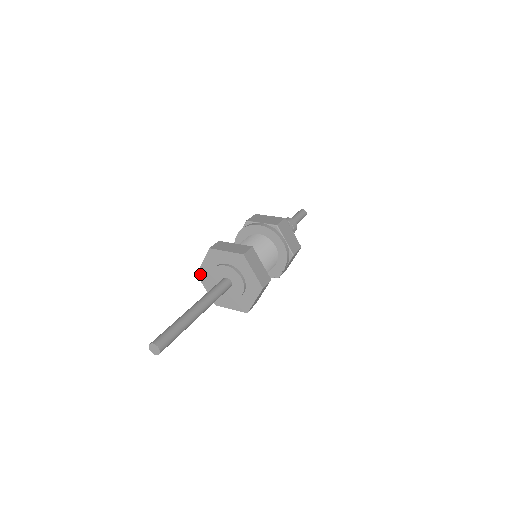
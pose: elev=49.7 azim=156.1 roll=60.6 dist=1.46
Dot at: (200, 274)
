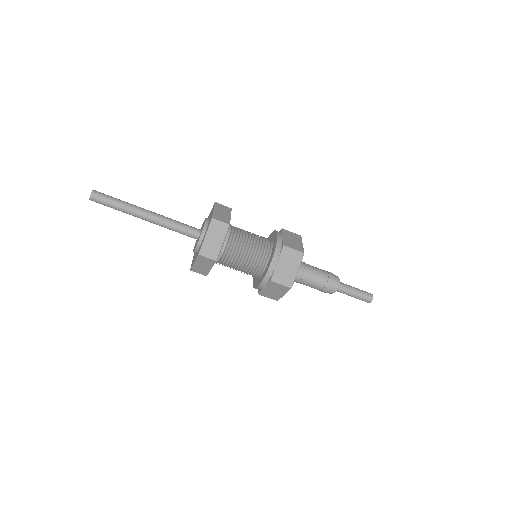
Dot at: occluded
